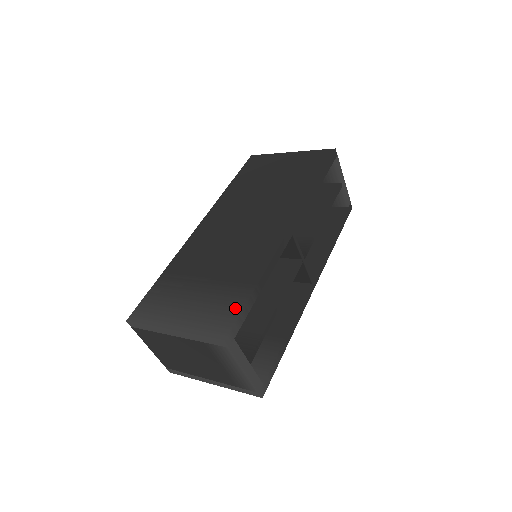
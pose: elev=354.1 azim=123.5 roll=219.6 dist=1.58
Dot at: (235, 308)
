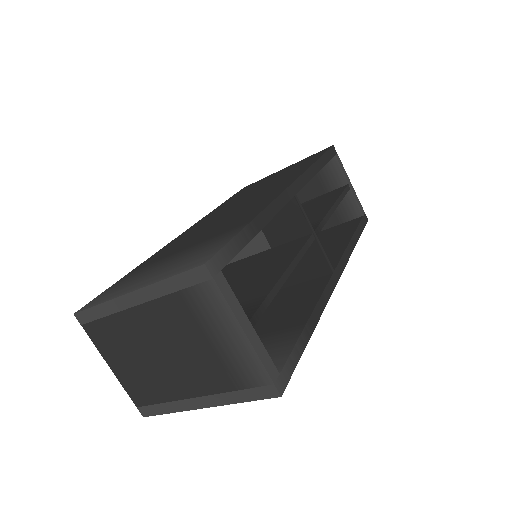
Dot at: (221, 242)
